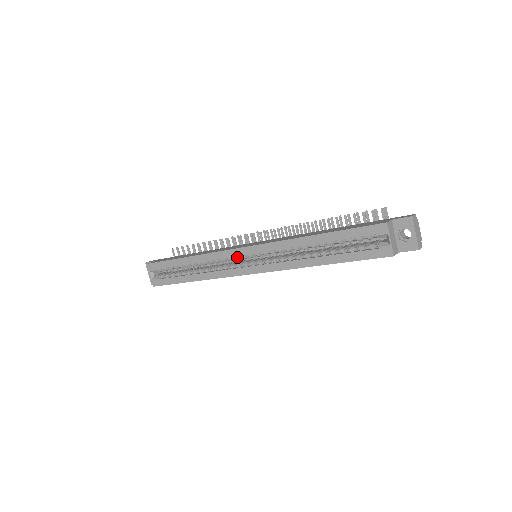
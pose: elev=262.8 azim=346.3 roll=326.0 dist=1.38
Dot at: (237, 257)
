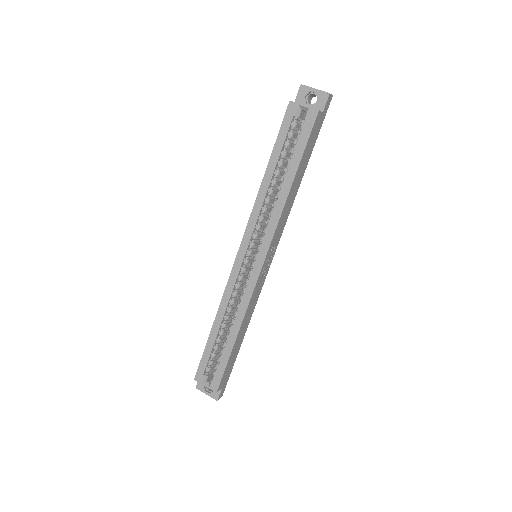
Dot at: (242, 268)
